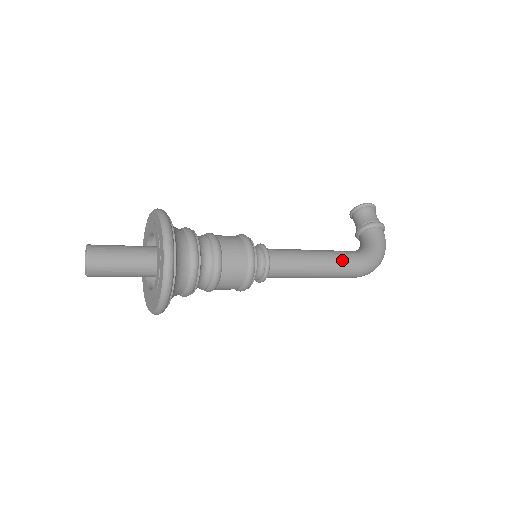
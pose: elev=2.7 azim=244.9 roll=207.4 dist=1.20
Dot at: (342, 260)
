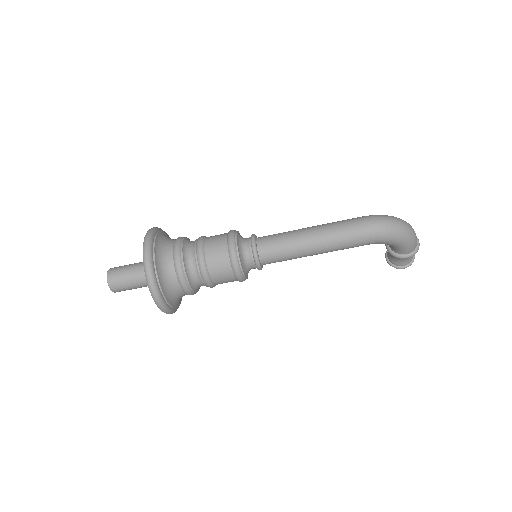
Dot at: occluded
